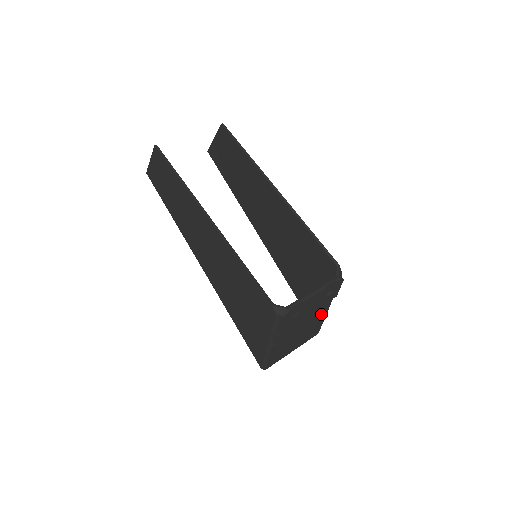
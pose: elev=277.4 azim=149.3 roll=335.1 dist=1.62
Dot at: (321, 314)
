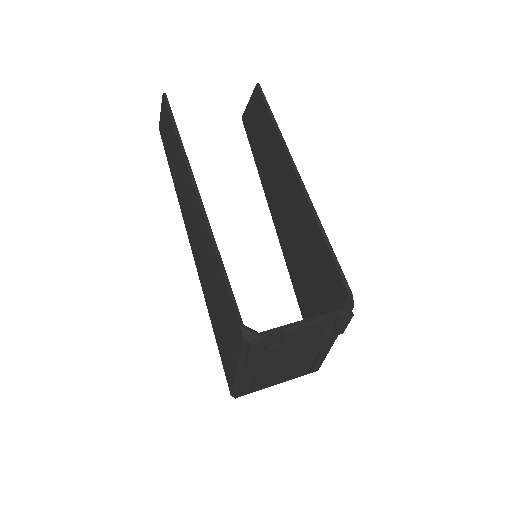
Dot at: (320, 349)
